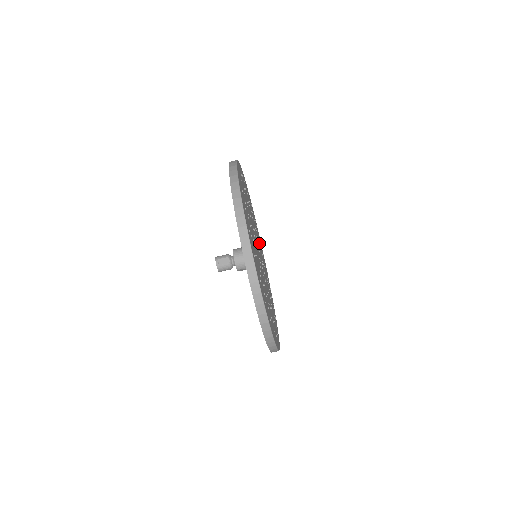
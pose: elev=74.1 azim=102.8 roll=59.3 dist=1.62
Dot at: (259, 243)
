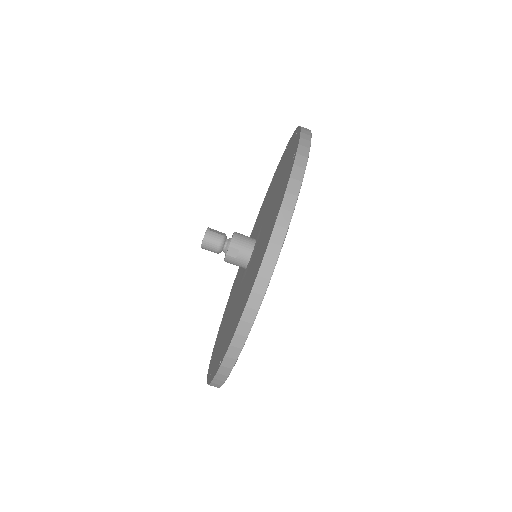
Dot at: occluded
